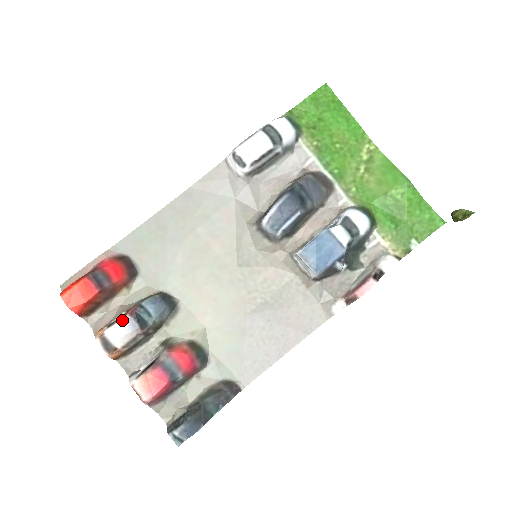
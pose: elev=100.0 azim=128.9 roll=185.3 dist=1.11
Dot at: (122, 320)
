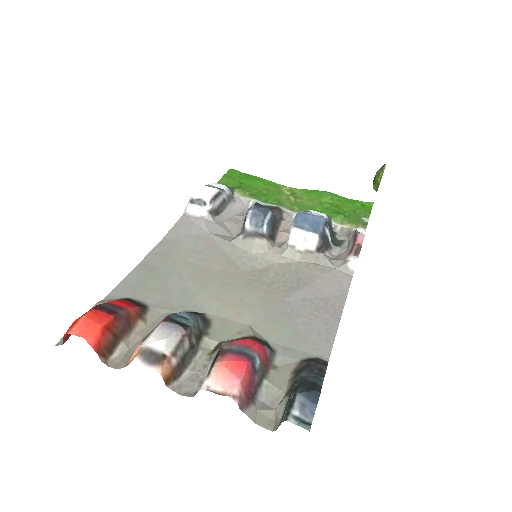
Dot at: (157, 328)
